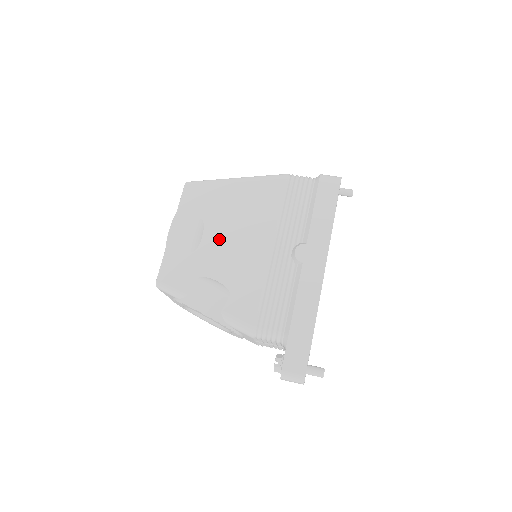
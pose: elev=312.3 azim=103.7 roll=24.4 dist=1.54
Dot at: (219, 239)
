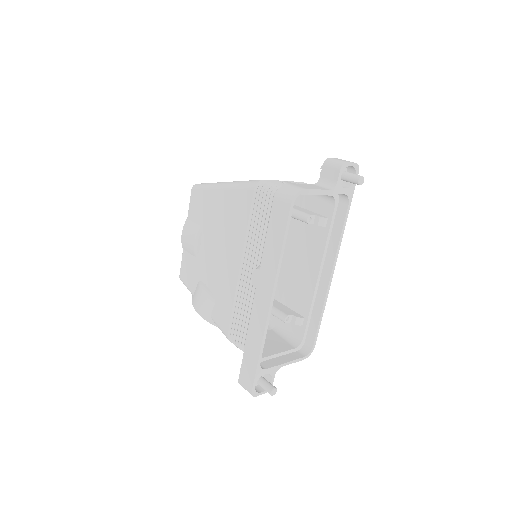
Dot at: (210, 248)
